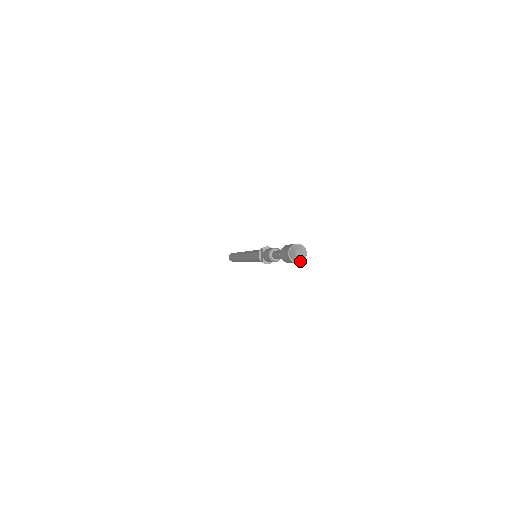
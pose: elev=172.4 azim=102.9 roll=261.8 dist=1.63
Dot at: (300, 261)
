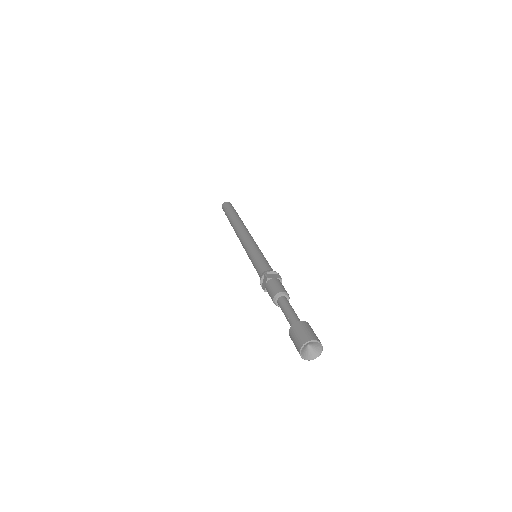
Dot at: (312, 358)
